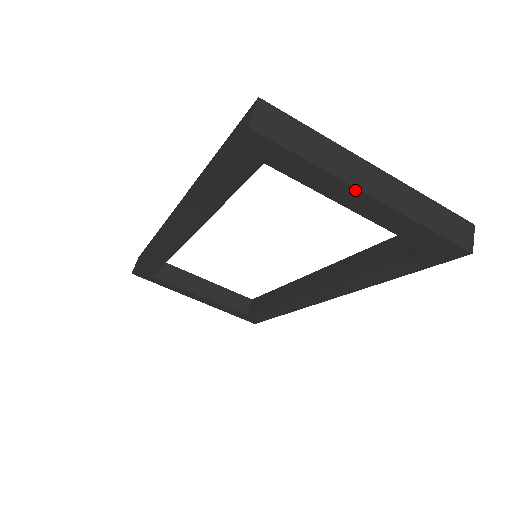
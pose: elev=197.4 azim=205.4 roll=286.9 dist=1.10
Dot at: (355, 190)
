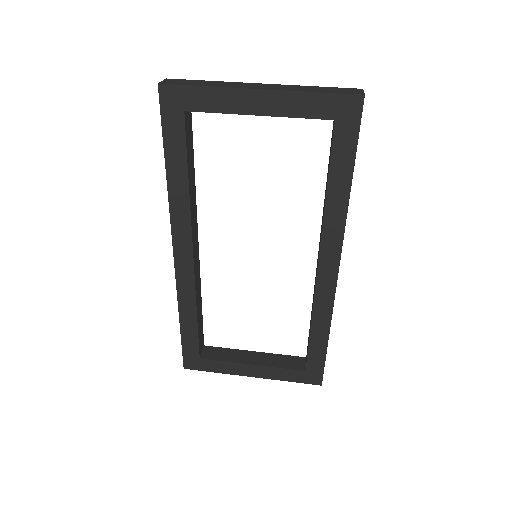
Dot at: (246, 91)
